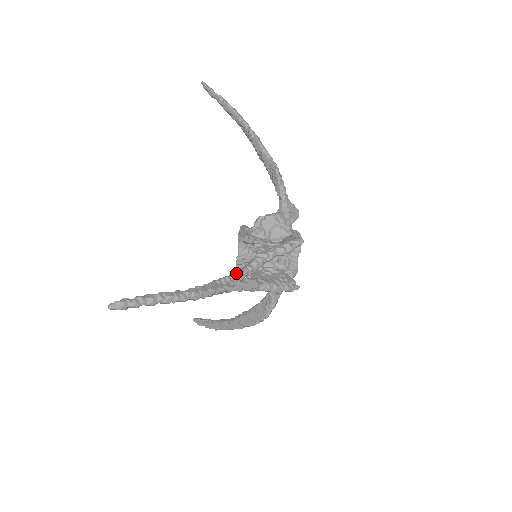
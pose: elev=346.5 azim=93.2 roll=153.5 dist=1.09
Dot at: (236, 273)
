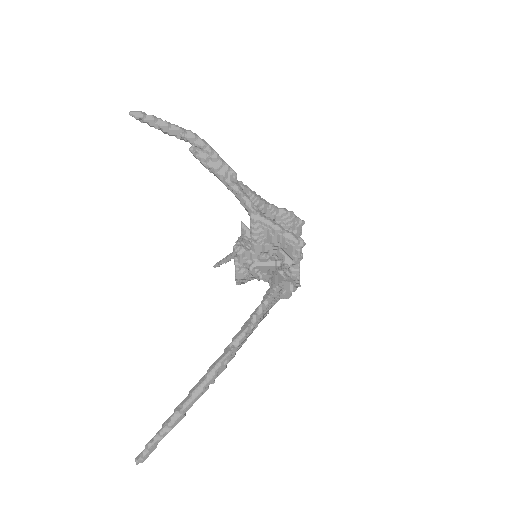
Dot at: (240, 185)
